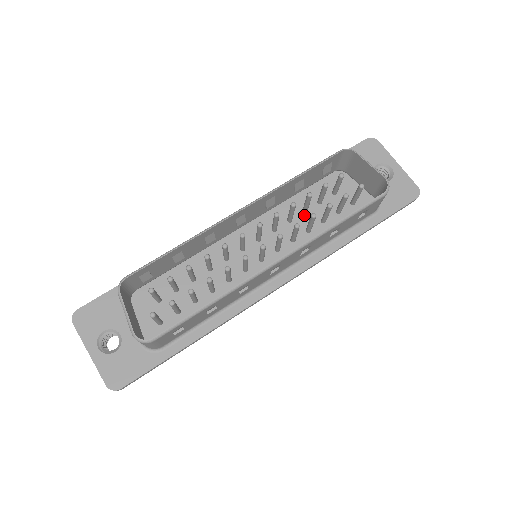
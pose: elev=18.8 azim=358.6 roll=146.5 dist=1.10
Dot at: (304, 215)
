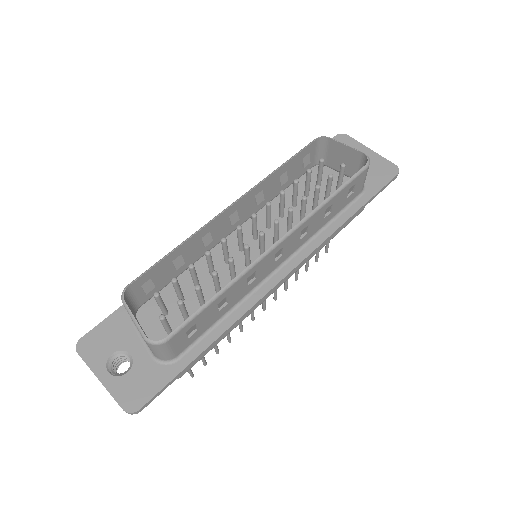
Dot at: (294, 209)
